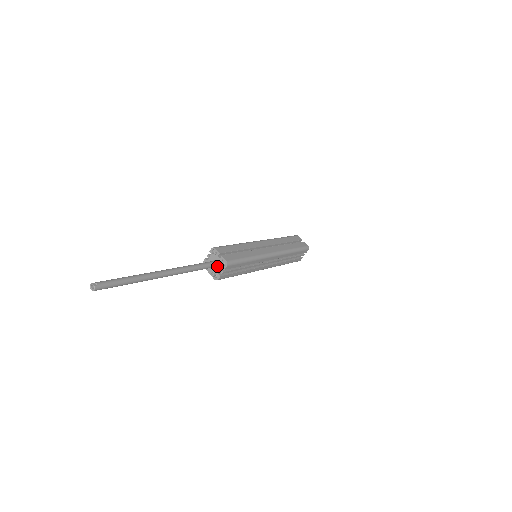
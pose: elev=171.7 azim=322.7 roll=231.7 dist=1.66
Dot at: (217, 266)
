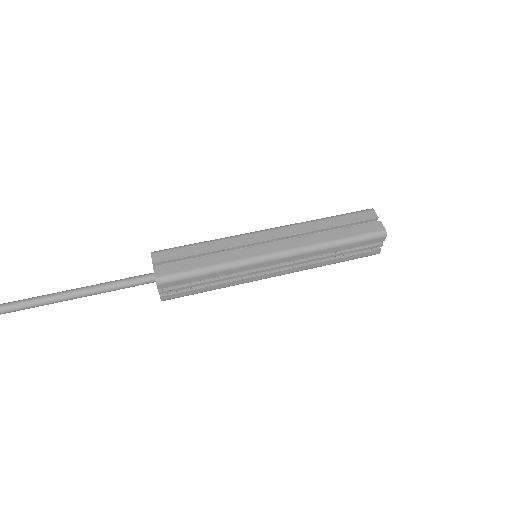
Dot at: occluded
